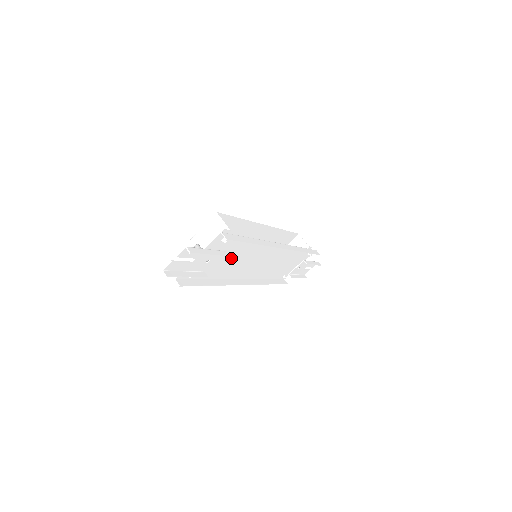
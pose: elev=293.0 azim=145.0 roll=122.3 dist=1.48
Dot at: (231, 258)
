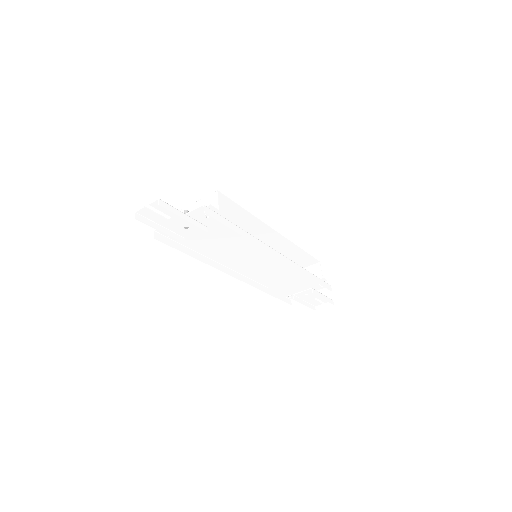
Dot at: (219, 240)
